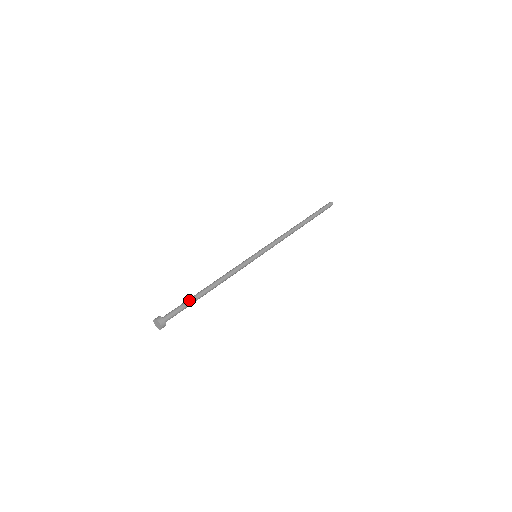
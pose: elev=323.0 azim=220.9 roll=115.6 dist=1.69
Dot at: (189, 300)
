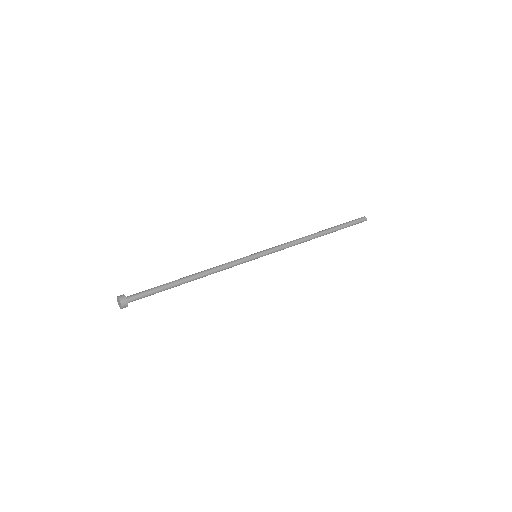
Dot at: (163, 286)
